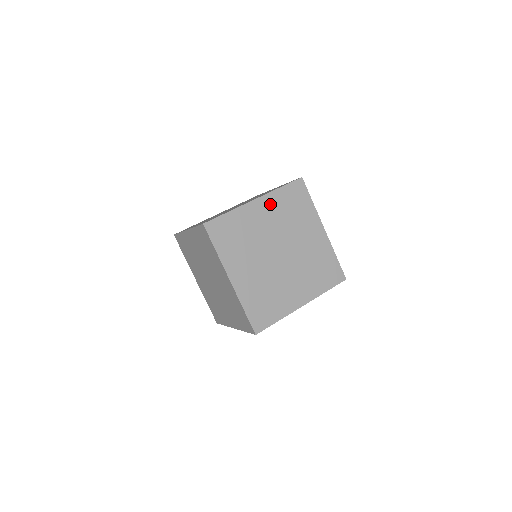
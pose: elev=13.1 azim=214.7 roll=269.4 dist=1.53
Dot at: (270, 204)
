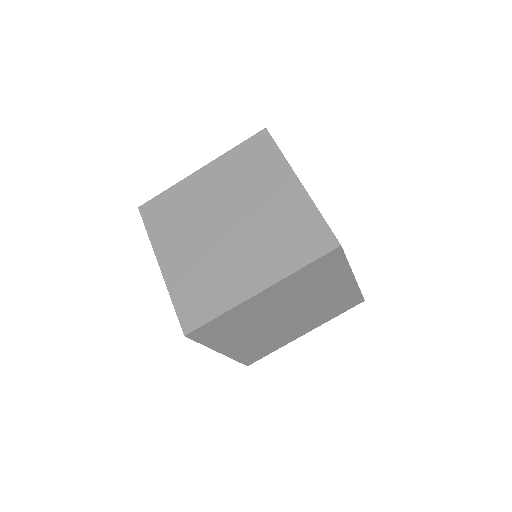
Dot at: (220, 169)
